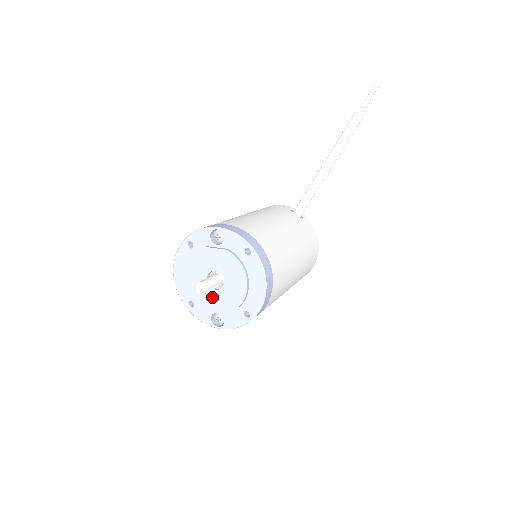
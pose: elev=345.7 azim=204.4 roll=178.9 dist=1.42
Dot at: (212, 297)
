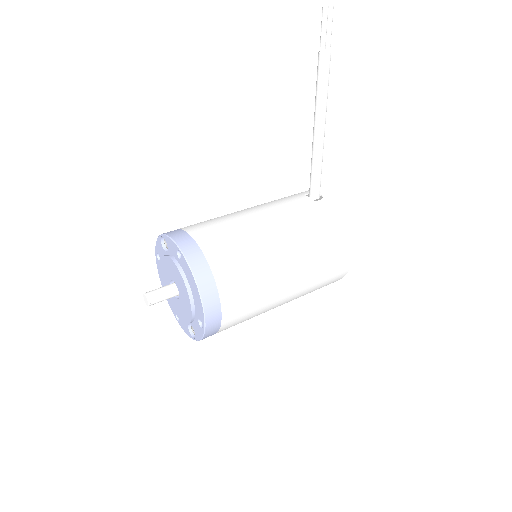
Dot at: (179, 307)
